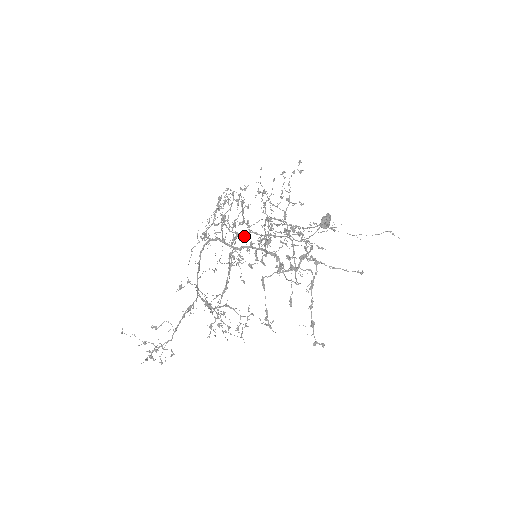
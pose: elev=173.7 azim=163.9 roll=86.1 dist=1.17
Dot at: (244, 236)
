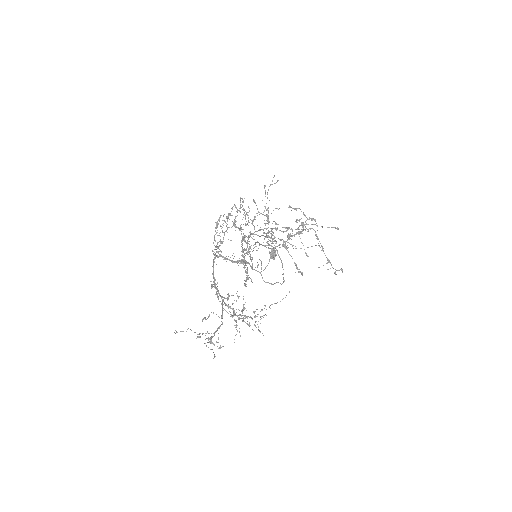
Dot at: (249, 236)
